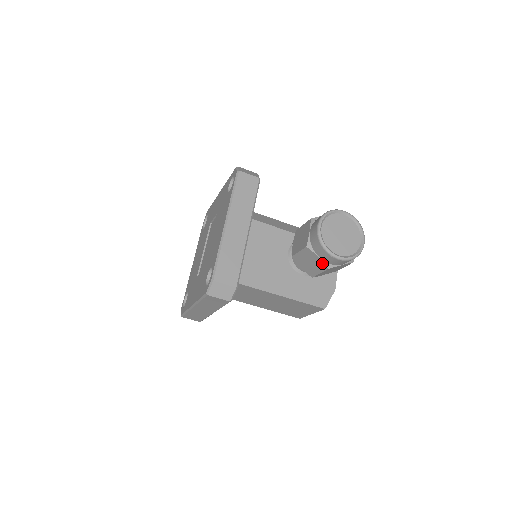
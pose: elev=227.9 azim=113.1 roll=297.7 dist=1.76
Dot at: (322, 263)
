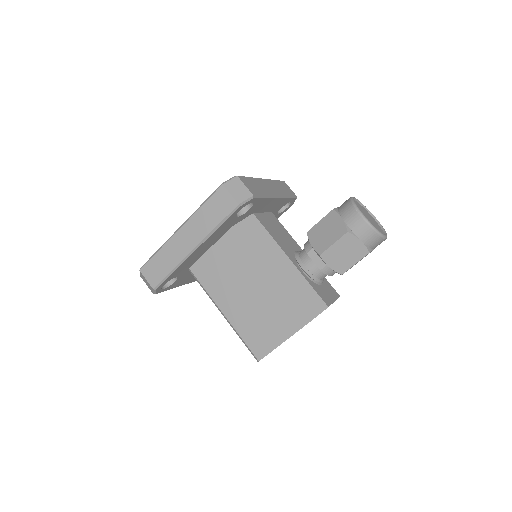
Dot at: (343, 226)
